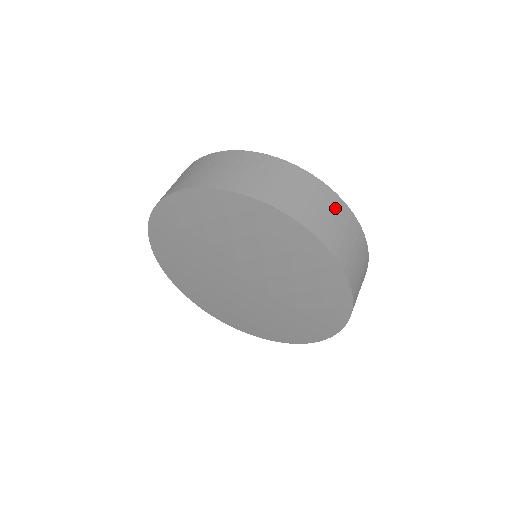
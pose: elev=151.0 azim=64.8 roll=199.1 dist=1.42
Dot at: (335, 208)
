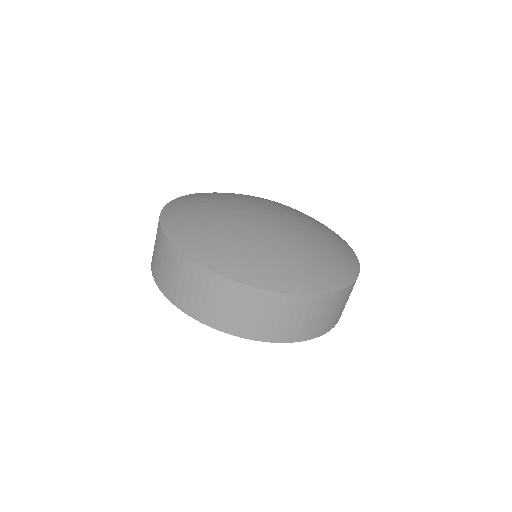
Dot at: (199, 281)
